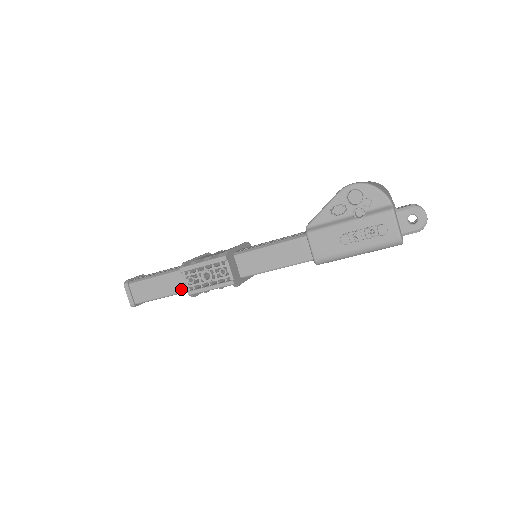
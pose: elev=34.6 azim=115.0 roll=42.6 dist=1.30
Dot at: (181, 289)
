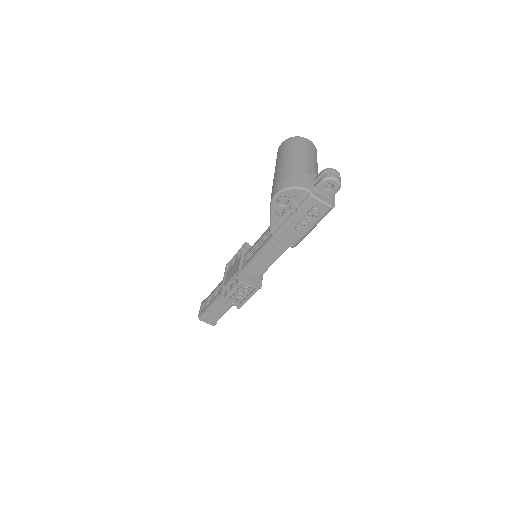
Dot at: occluded
